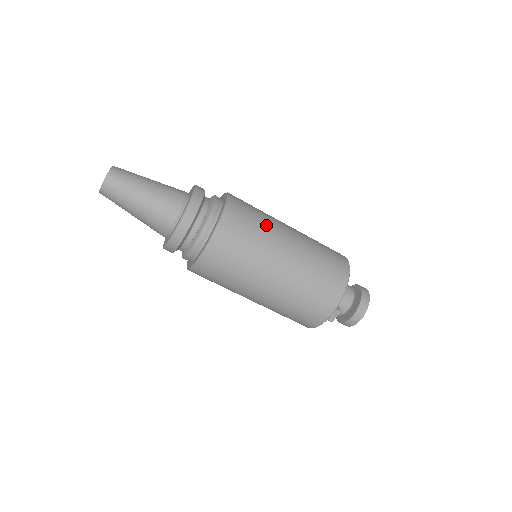
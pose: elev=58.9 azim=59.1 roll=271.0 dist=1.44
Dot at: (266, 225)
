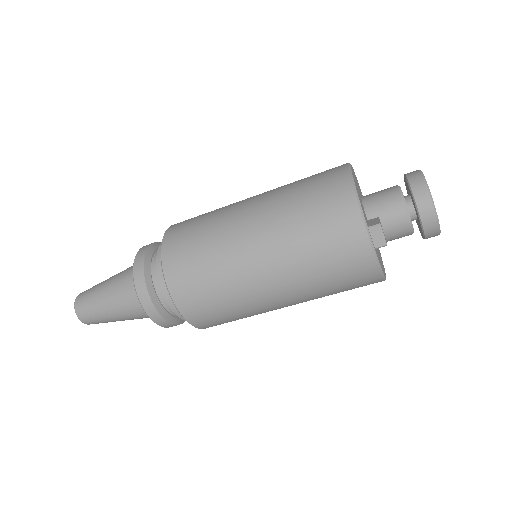
Dot at: (215, 216)
